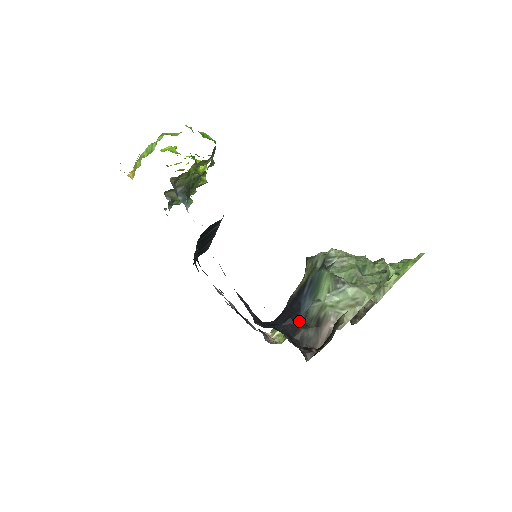
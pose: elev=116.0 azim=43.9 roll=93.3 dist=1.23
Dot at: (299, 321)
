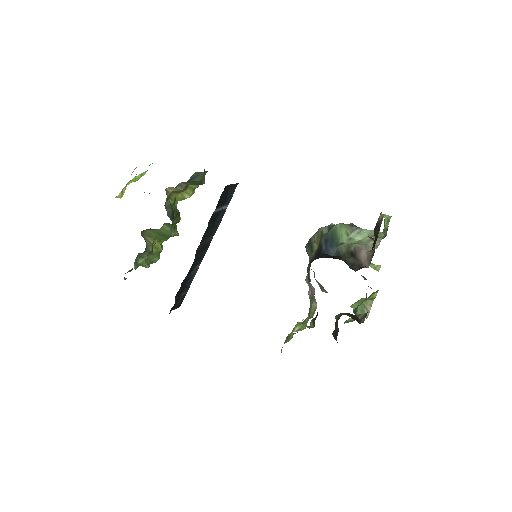
Dot at: occluded
